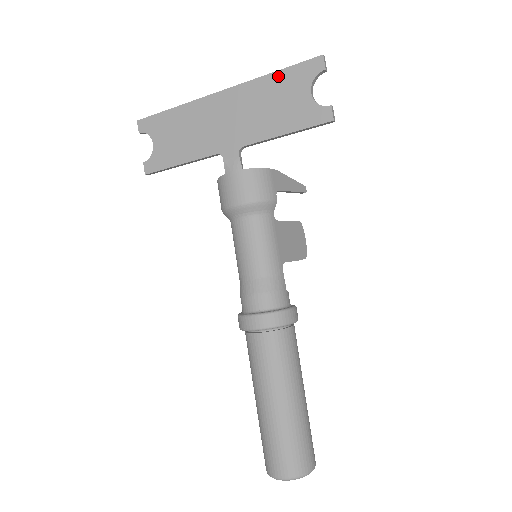
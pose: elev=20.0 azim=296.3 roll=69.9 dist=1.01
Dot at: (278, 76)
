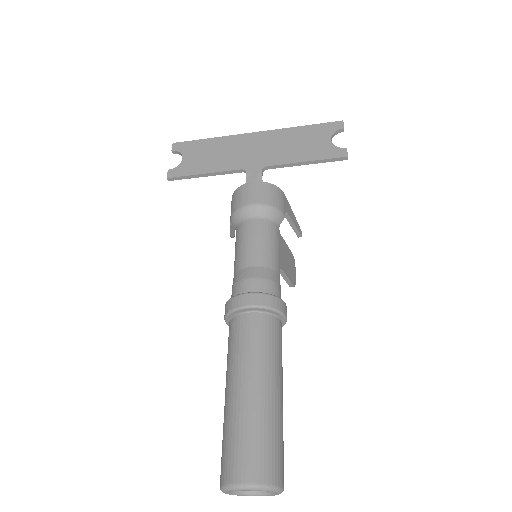
Dot at: (305, 128)
